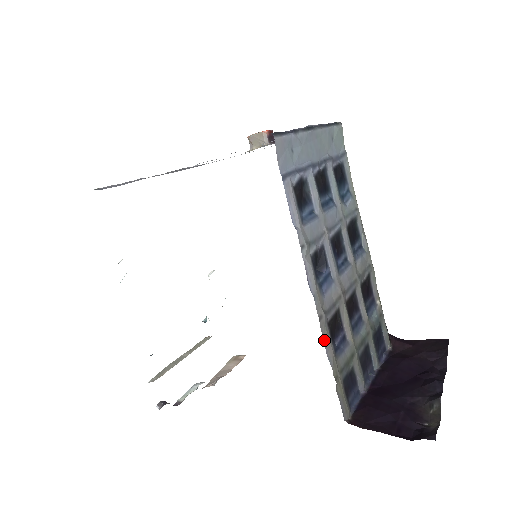
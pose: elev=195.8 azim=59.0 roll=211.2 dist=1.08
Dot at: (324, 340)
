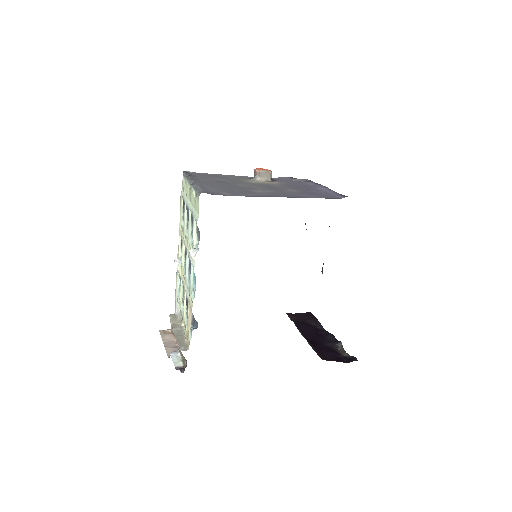
Dot at: occluded
